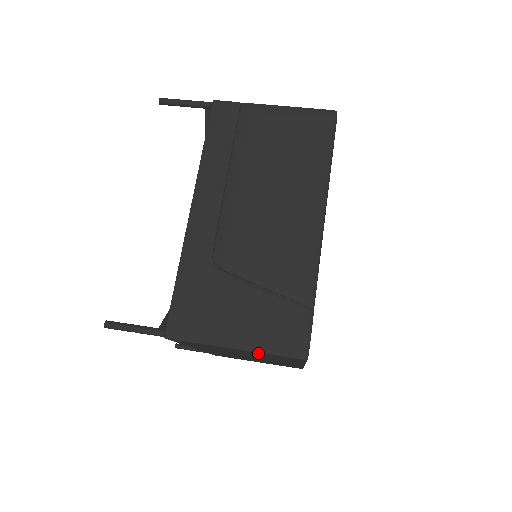
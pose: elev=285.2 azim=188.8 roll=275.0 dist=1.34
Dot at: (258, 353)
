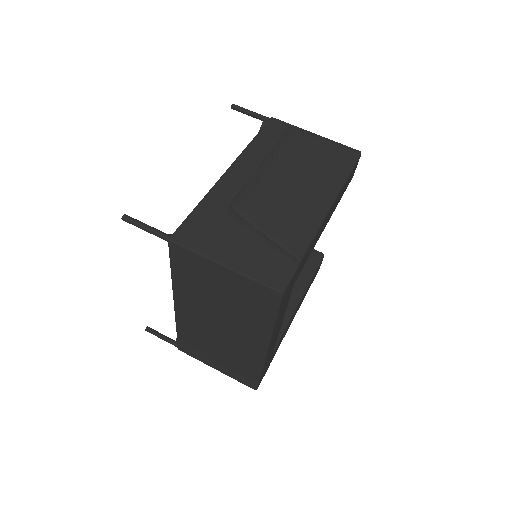
Dot at: (241, 280)
